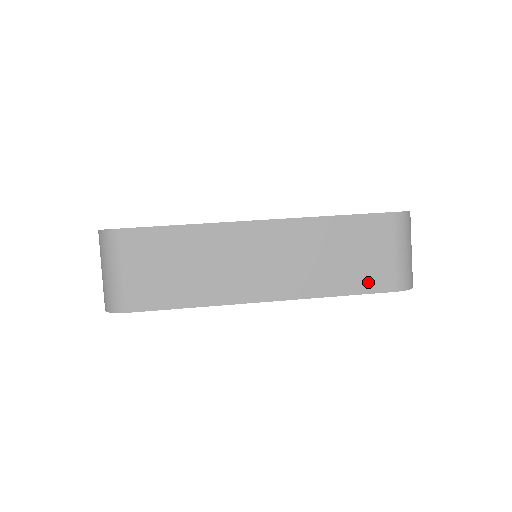
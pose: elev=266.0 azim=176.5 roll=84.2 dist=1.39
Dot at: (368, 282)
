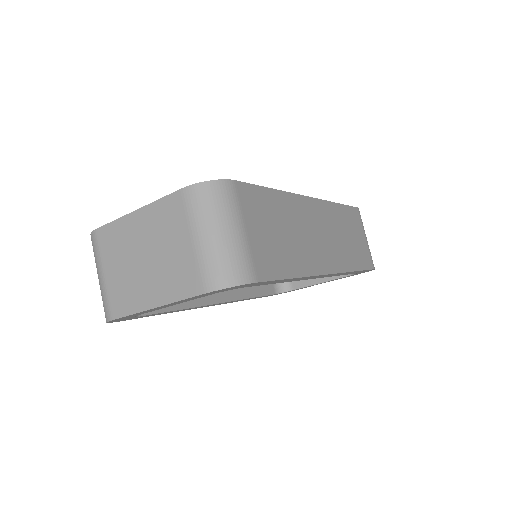
Dot at: (363, 260)
